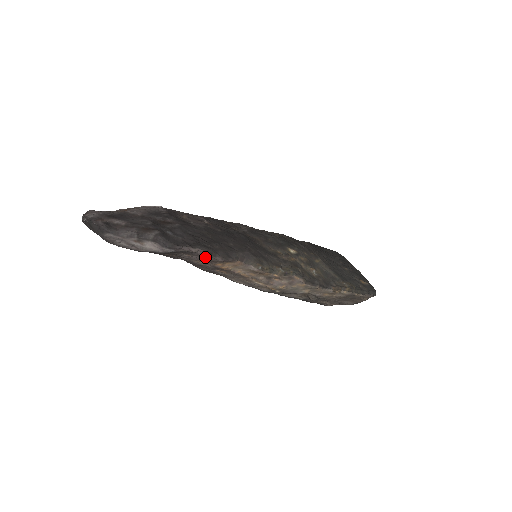
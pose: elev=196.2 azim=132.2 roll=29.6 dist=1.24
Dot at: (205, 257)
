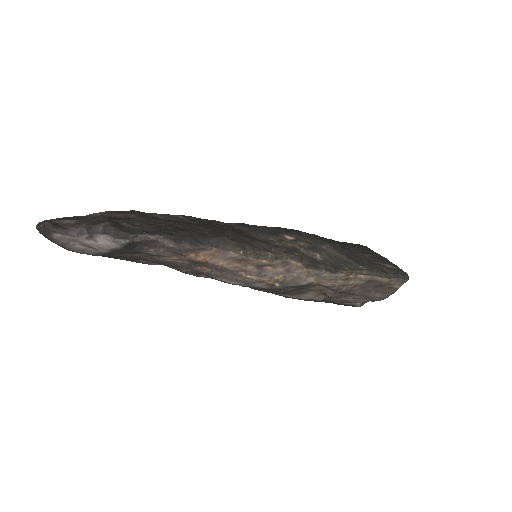
Dot at: (169, 246)
